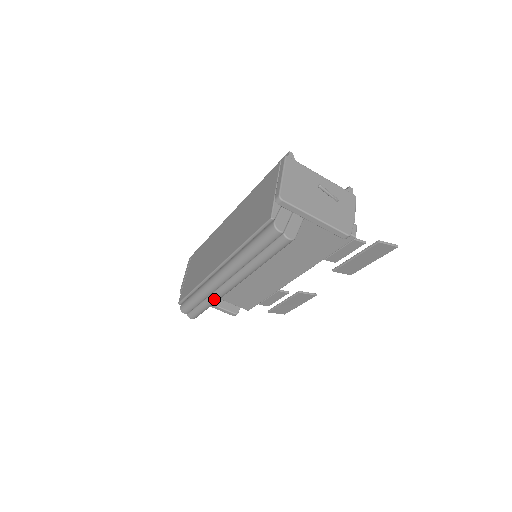
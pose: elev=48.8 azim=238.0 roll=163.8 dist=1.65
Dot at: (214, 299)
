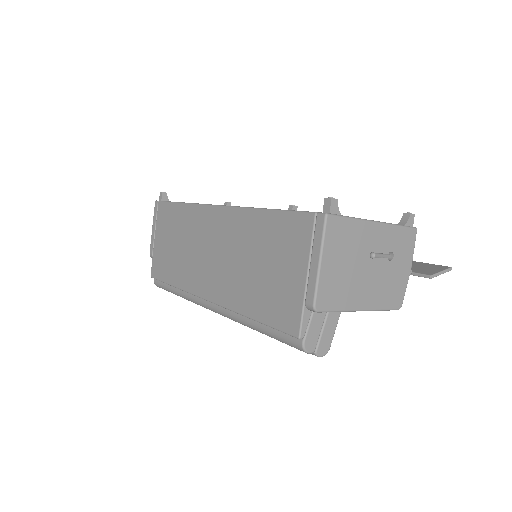
Dot at: occluded
